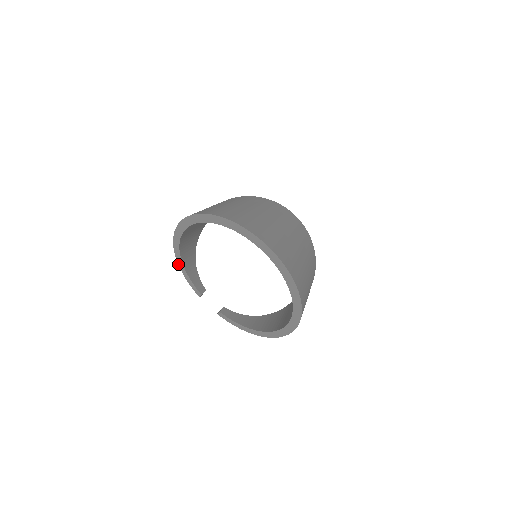
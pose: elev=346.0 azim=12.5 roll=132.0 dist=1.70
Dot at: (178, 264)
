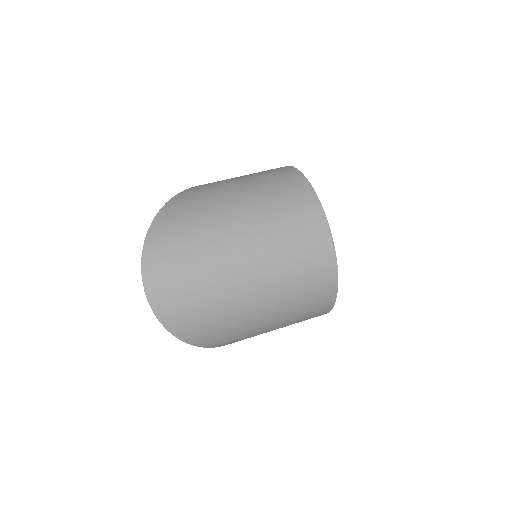
Dot at: occluded
